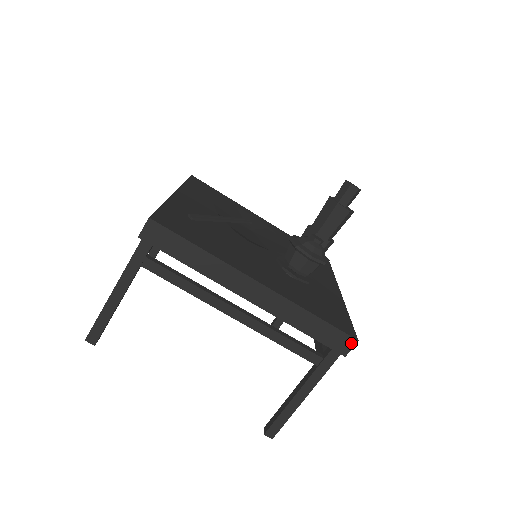
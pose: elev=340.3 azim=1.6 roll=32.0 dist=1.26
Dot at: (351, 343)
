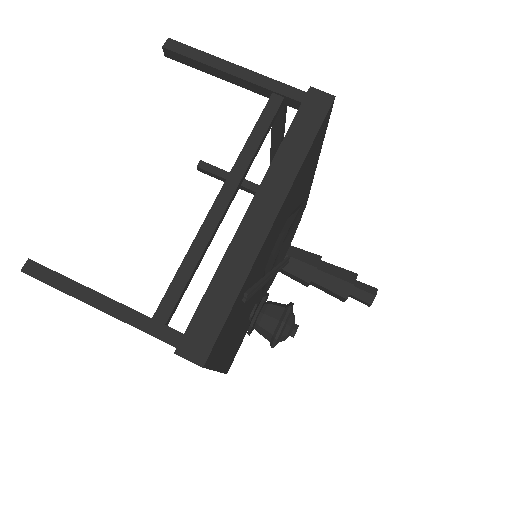
Dot at: occluded
